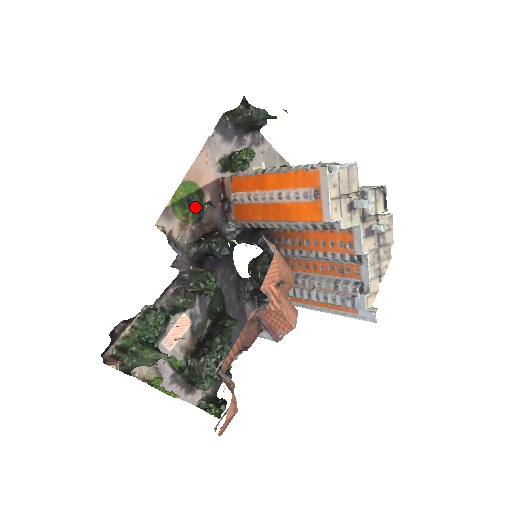
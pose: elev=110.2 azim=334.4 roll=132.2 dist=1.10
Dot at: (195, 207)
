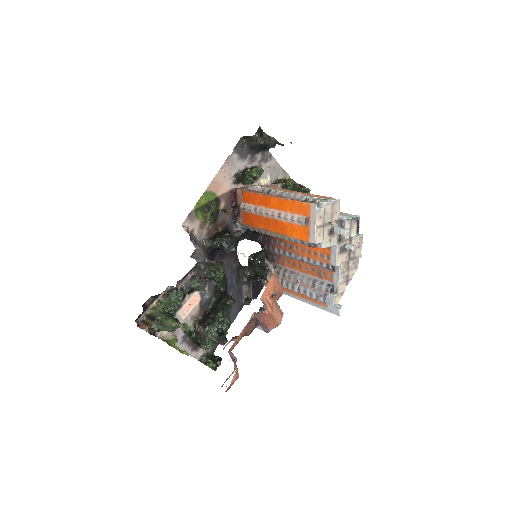
Dot at: (212, 211)
